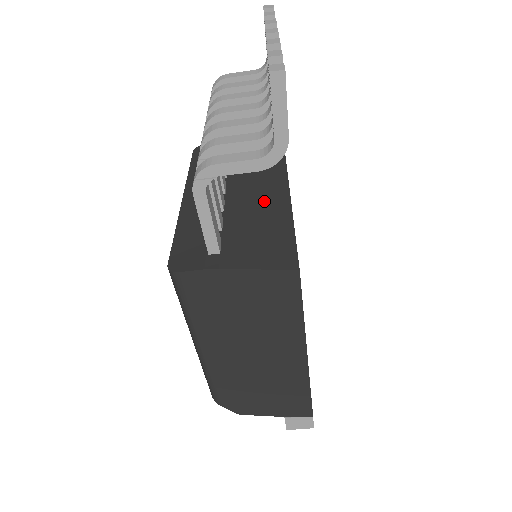
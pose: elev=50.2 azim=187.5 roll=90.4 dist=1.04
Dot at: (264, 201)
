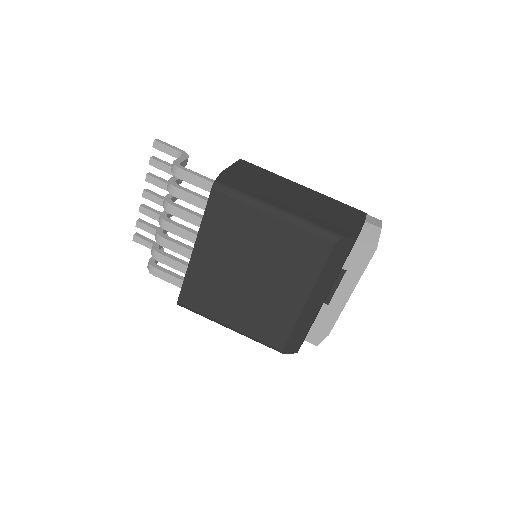
Dot at: occluded
